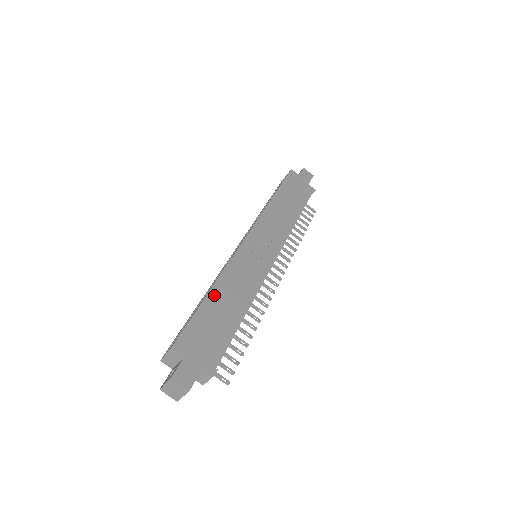
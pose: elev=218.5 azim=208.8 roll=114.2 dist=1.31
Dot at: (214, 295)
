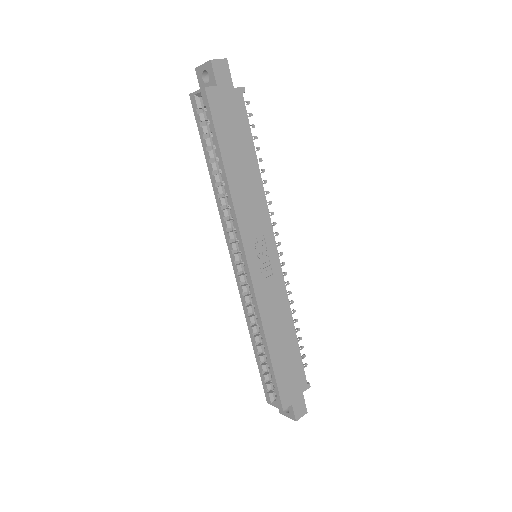
Dot at: (273, 347)
